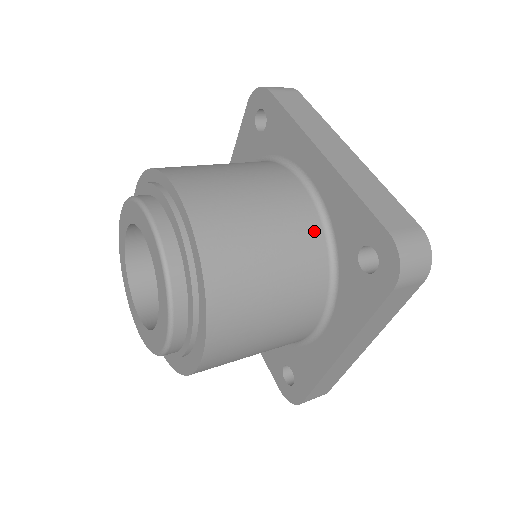
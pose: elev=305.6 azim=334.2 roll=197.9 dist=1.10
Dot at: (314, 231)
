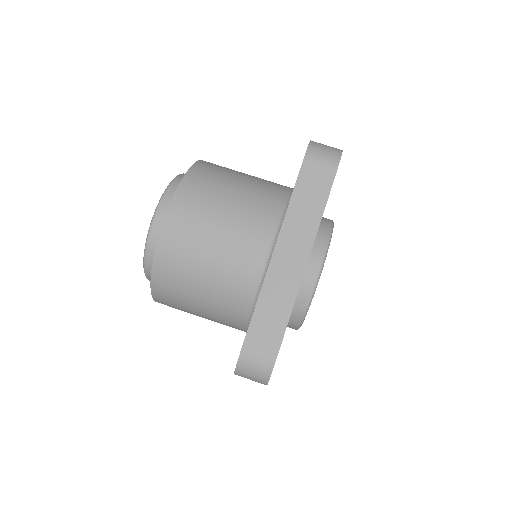
Dot at: (282, 189)
